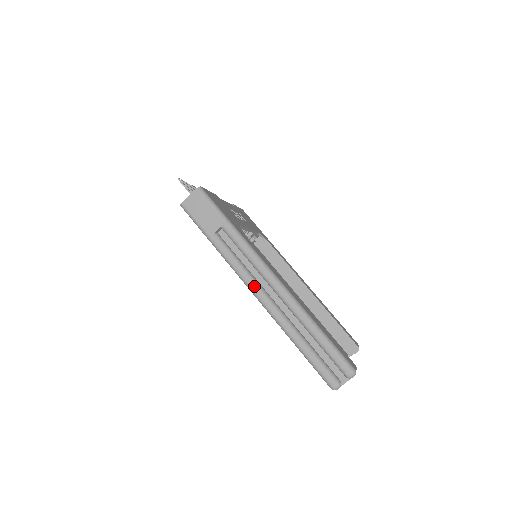
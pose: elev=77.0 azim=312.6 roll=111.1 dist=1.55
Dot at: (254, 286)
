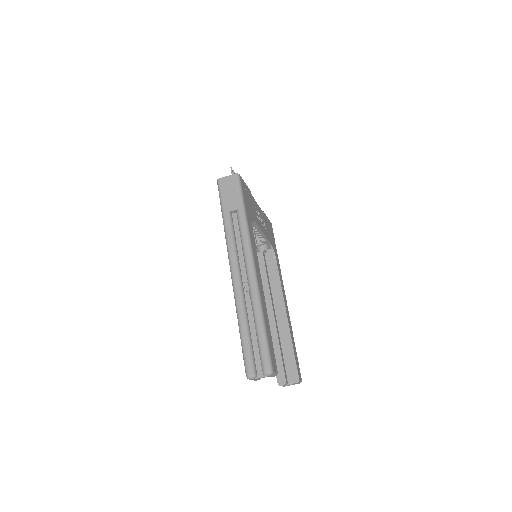
Dot at: (234, 265)
